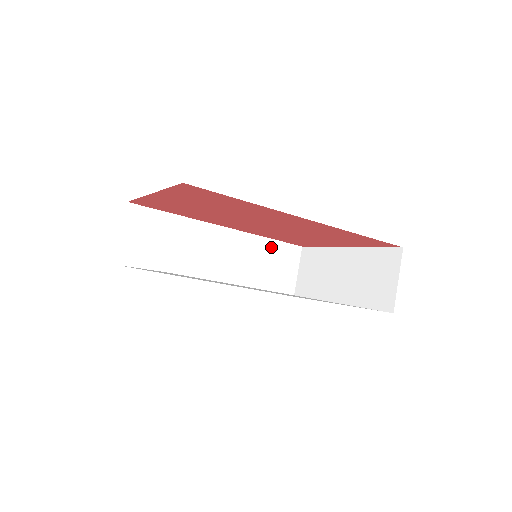
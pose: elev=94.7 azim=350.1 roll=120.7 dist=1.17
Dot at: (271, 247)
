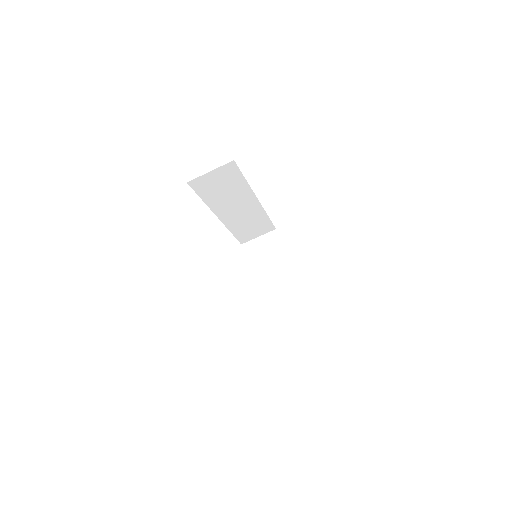
Dot at: (264, 221)
